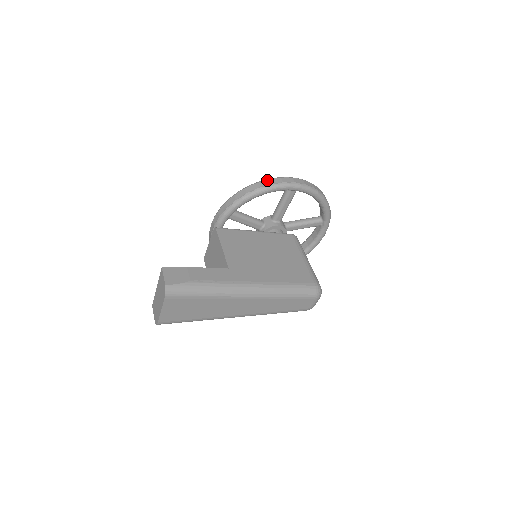
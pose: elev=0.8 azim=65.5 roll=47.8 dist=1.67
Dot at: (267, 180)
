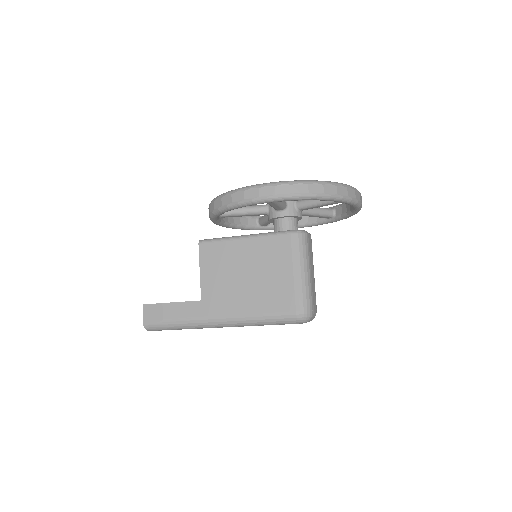
Dot at: (230, 195)
